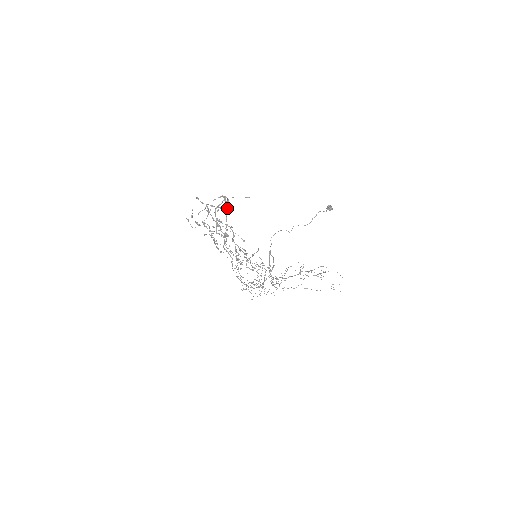
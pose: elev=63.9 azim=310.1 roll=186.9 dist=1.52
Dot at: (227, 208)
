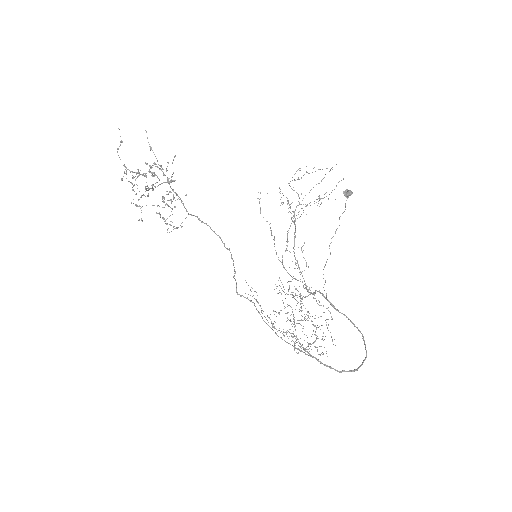
Dot at: (231, 255)
